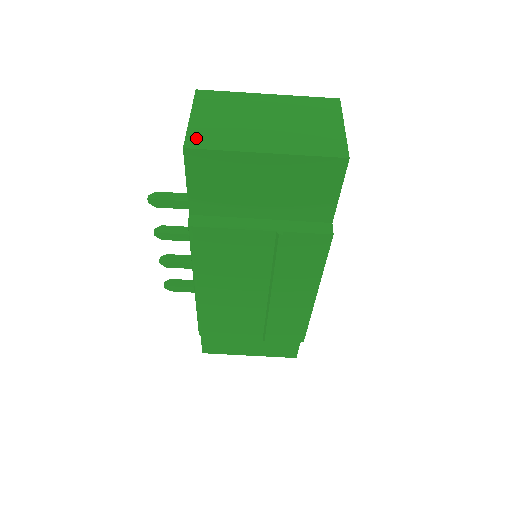
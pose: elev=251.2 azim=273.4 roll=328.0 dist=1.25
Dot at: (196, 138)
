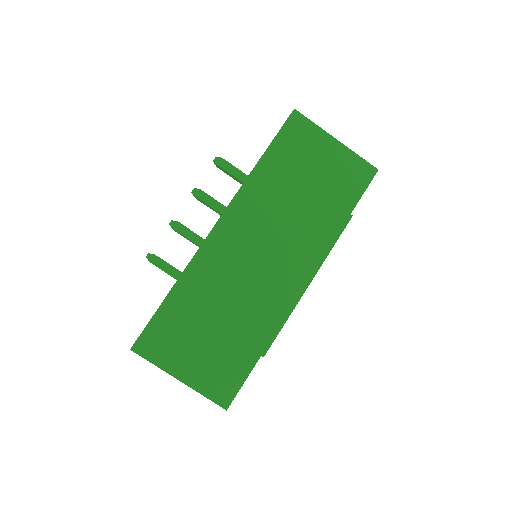
Dot at: occluded
